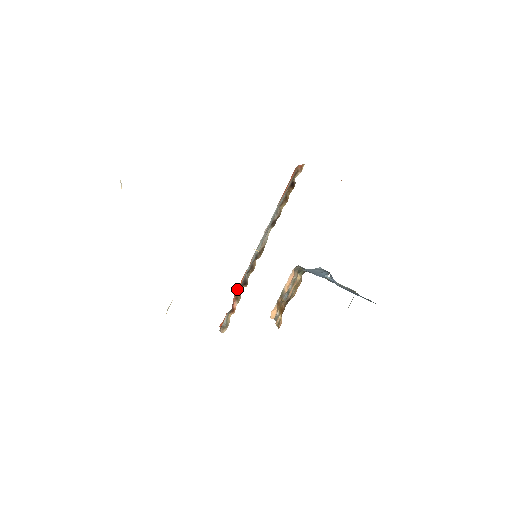
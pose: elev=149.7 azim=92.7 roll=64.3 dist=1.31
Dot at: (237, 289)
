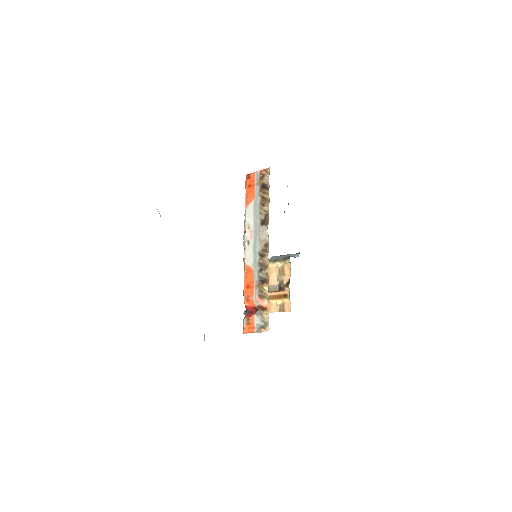
Dot at: (247, 293)
